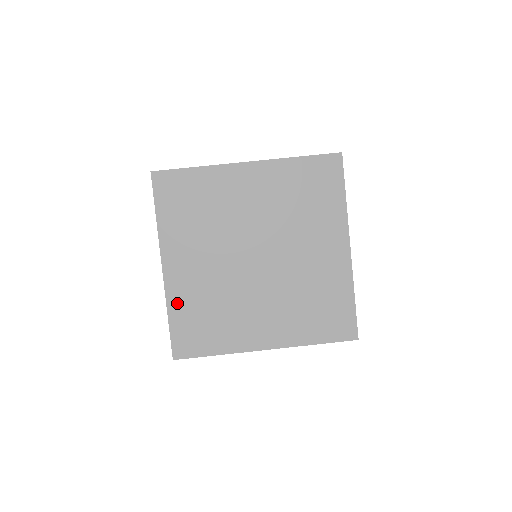
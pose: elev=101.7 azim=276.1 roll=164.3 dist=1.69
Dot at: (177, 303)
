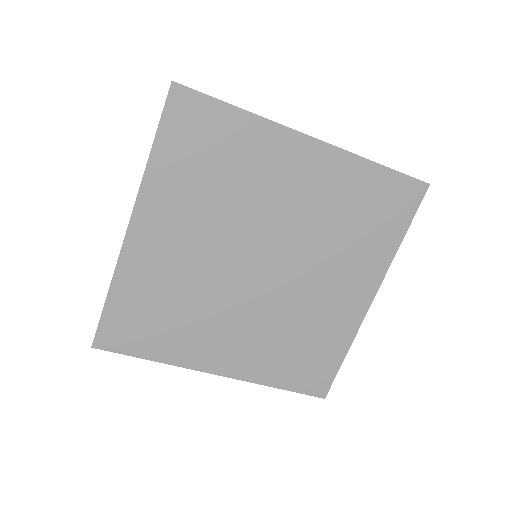
Dot at: (129, 281)
